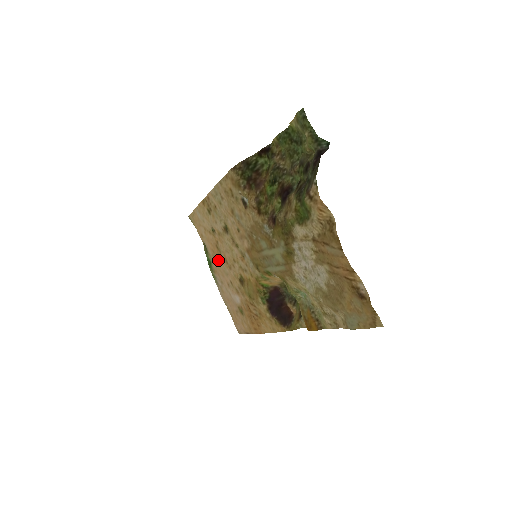
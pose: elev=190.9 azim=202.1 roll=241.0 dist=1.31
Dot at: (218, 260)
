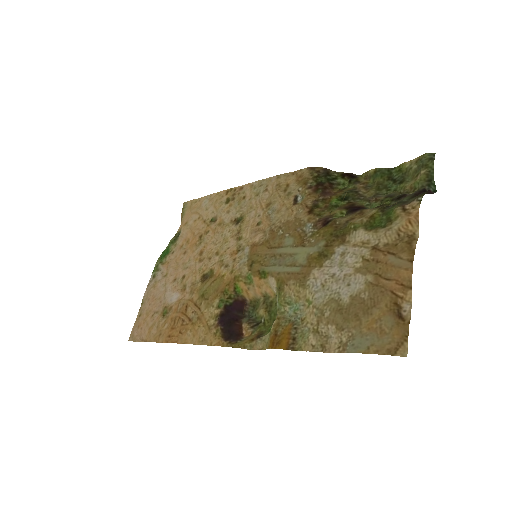
Dot at: (187, 251)
